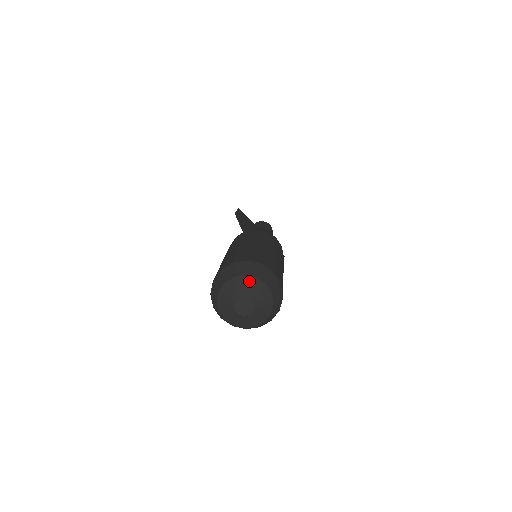
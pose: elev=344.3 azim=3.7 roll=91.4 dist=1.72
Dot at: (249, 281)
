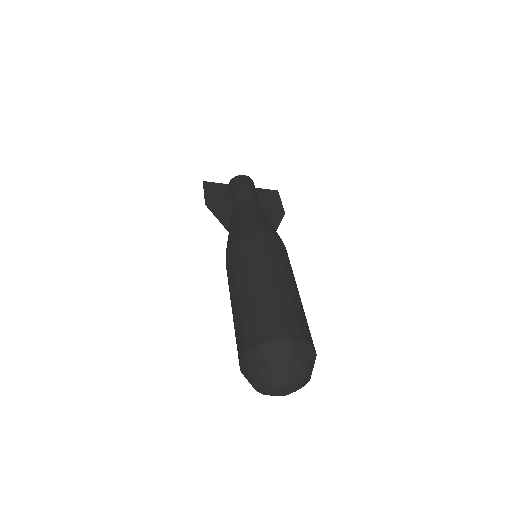
Dot at: (274, 370)
